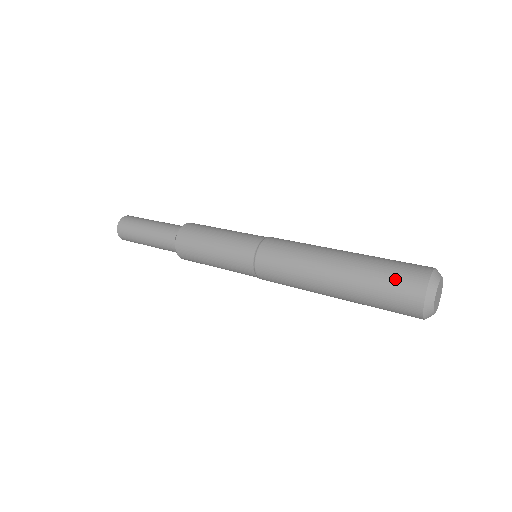
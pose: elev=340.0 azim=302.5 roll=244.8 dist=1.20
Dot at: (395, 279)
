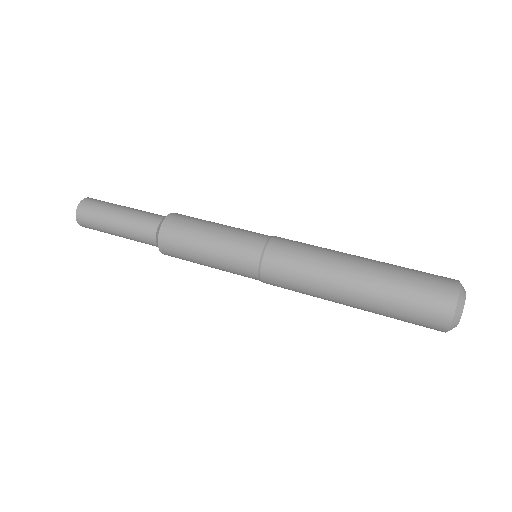
Dot at: (426, 277)
